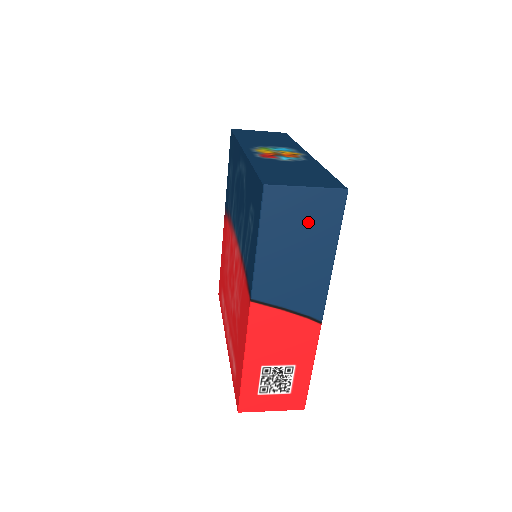
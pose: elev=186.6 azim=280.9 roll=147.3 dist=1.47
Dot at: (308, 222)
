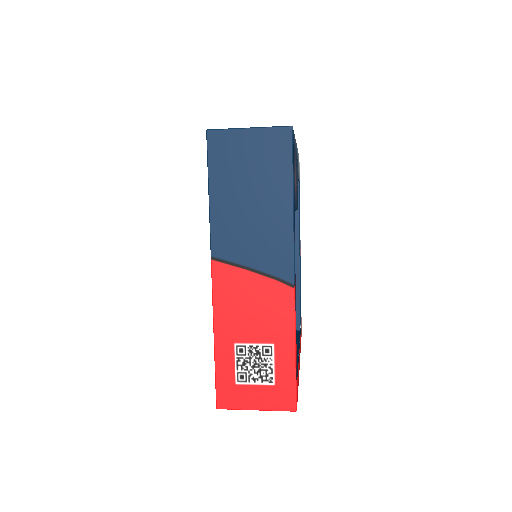
Dot at: (257, 165)
